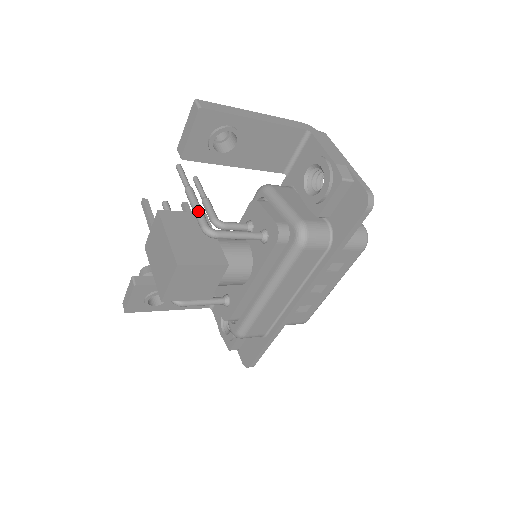
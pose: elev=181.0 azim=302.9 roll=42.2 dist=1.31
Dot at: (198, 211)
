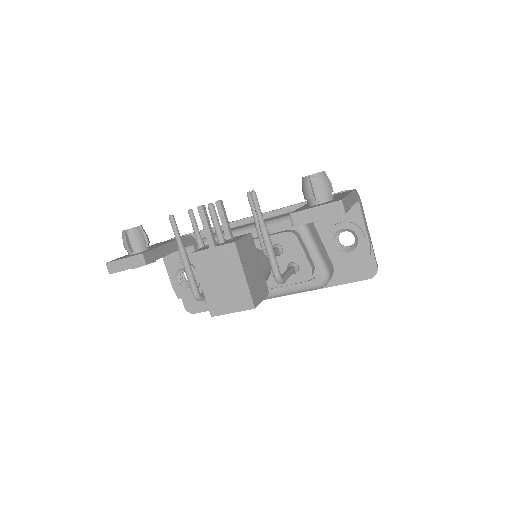
Dot at: (275, 259)
